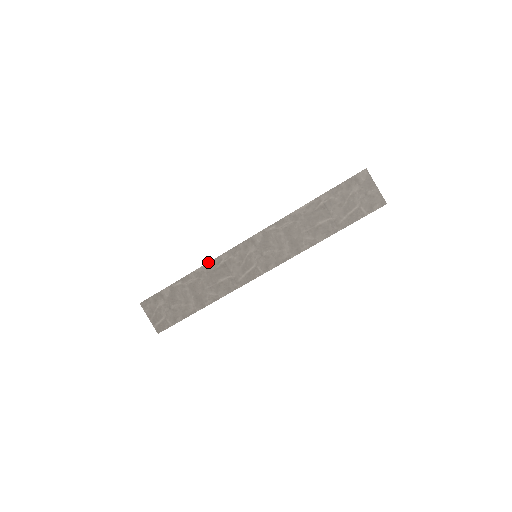
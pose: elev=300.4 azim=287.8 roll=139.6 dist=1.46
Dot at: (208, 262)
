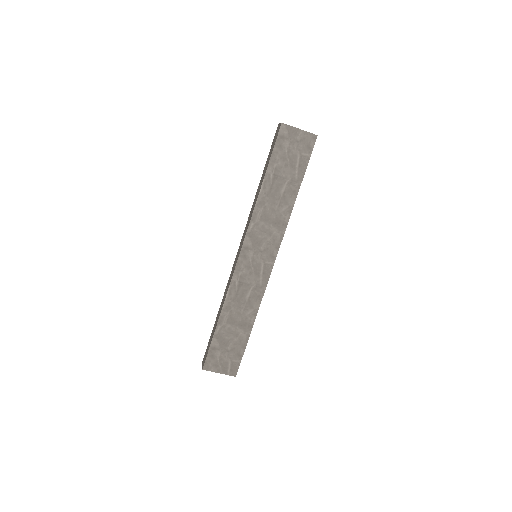
Dot at: (227, 293)
